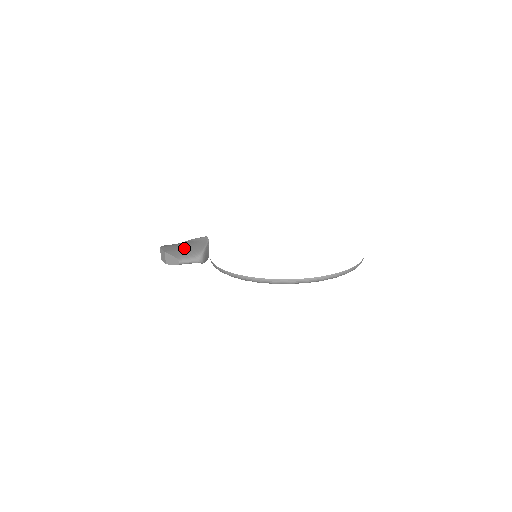
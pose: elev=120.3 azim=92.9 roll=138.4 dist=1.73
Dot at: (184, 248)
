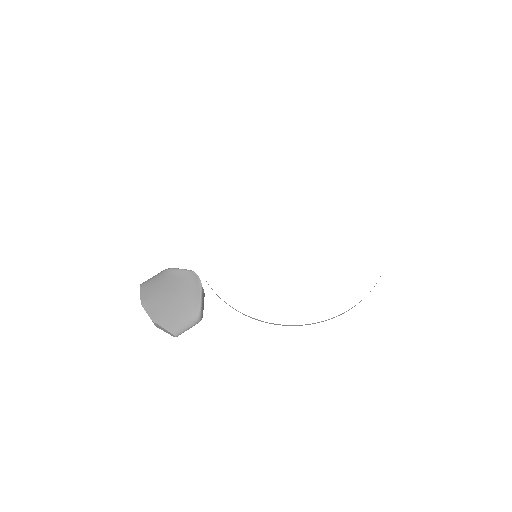
Dot at: (174, 305)
